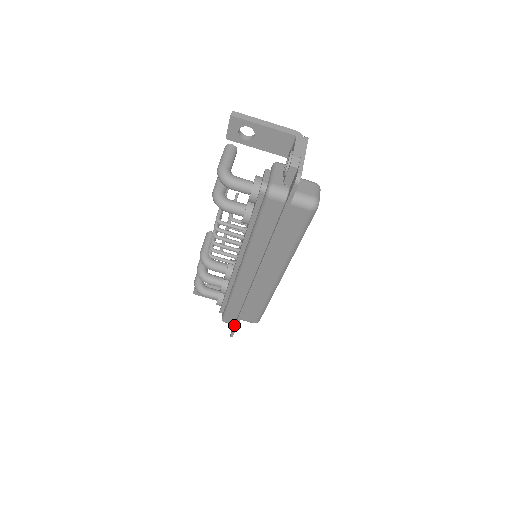
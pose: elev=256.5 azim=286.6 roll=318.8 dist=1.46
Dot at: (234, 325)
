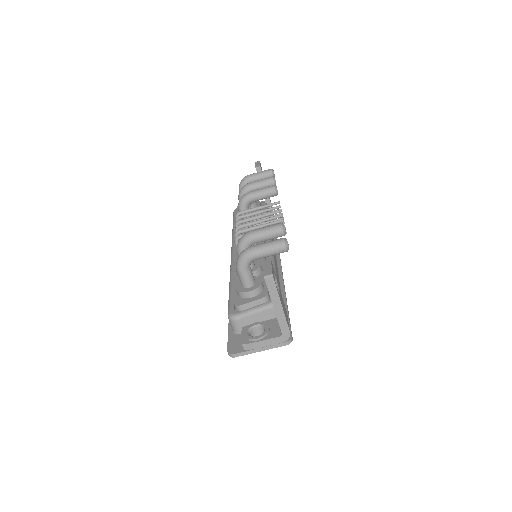
Dot at: occluded
